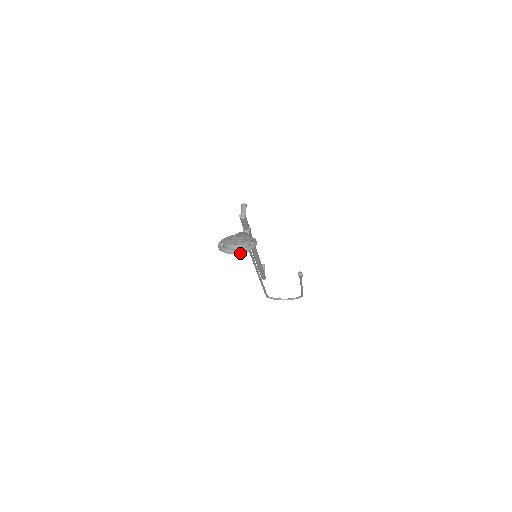
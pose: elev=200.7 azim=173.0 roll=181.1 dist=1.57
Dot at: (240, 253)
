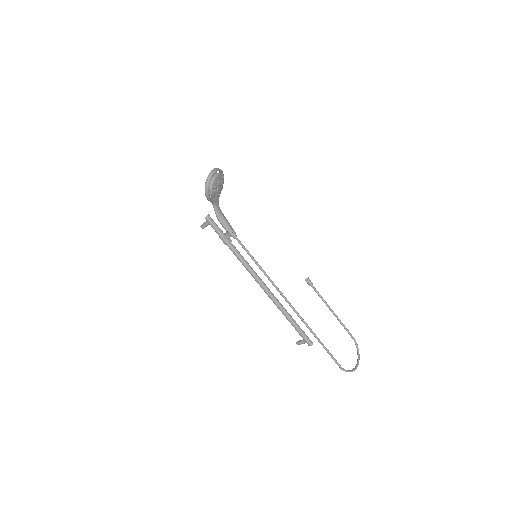
Dot at: (217, 169)
